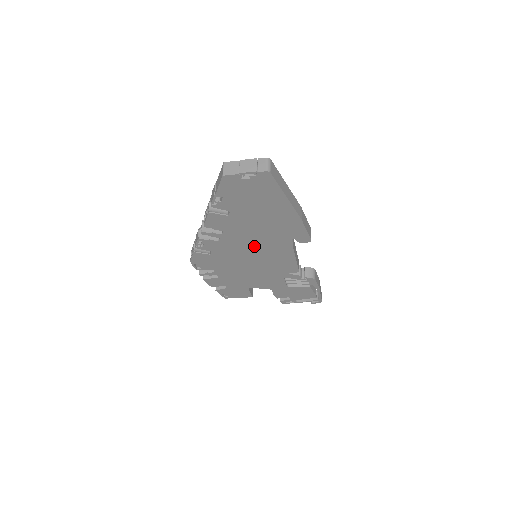
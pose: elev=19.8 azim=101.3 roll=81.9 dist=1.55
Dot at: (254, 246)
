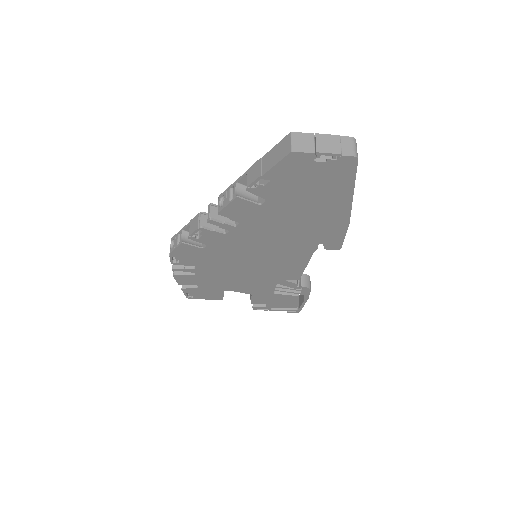
Dot at: (267, 246)
